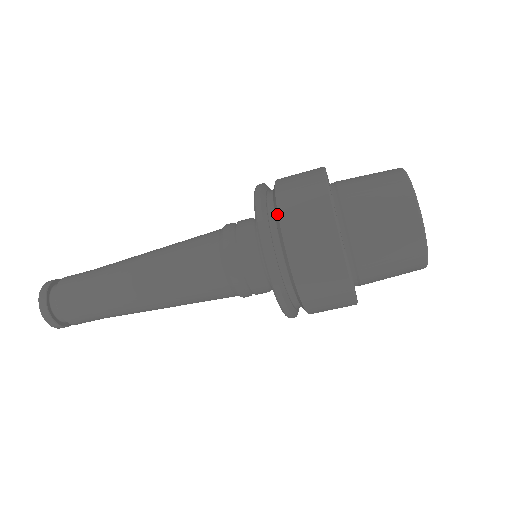
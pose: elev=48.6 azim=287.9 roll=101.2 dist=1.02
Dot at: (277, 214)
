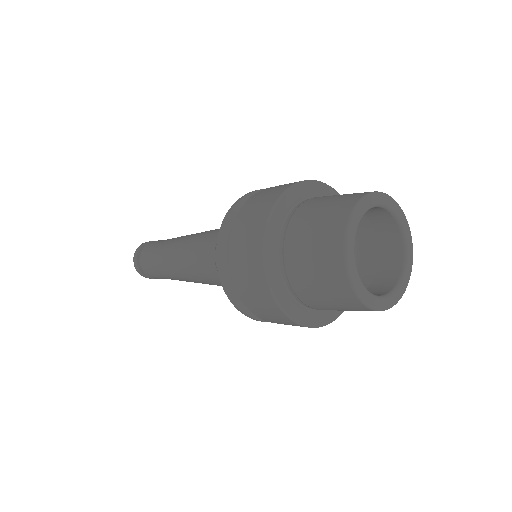
Dot at: (263, 319)
